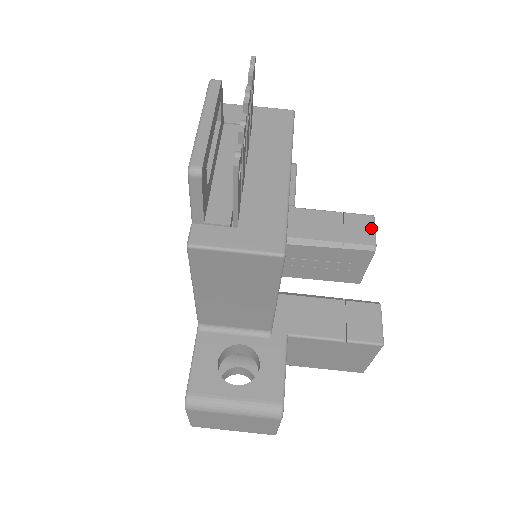
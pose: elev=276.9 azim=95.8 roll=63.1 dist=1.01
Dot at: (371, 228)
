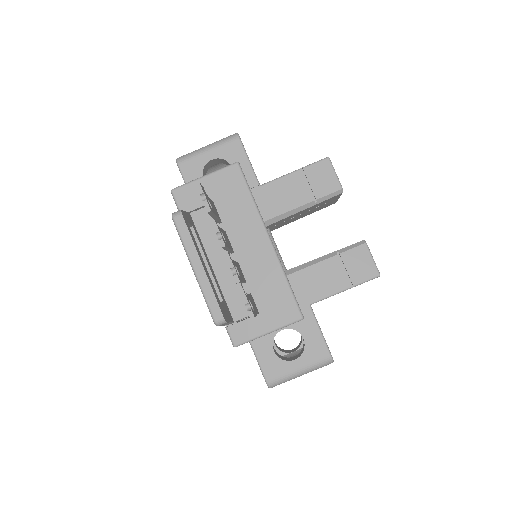
Dot at: (331, 173)
